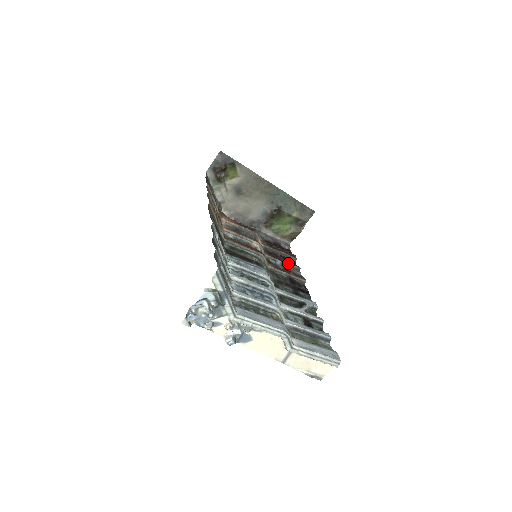
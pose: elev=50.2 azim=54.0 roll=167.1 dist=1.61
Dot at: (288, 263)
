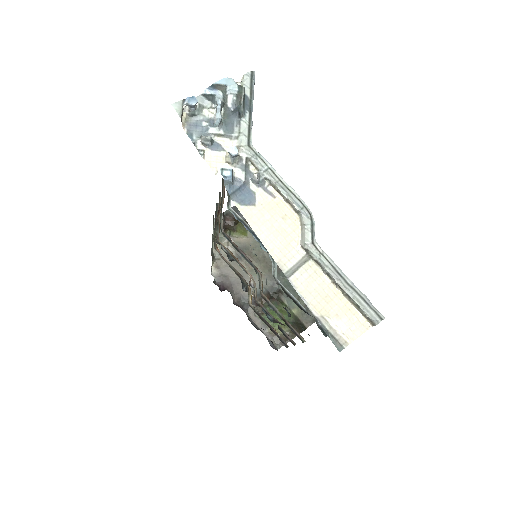
Dot at: (281, 328)
